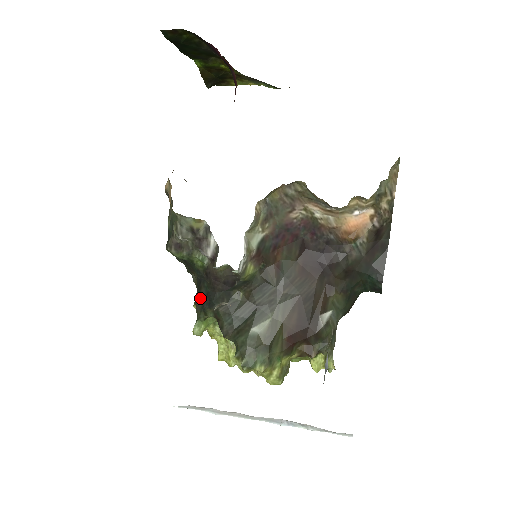
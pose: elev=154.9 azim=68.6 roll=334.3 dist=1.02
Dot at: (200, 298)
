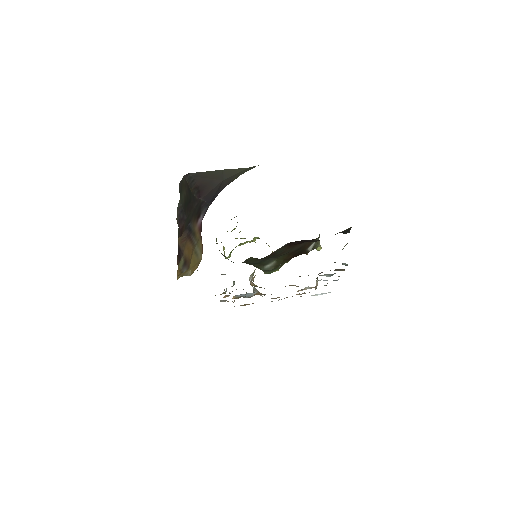
Dot at: occluded
